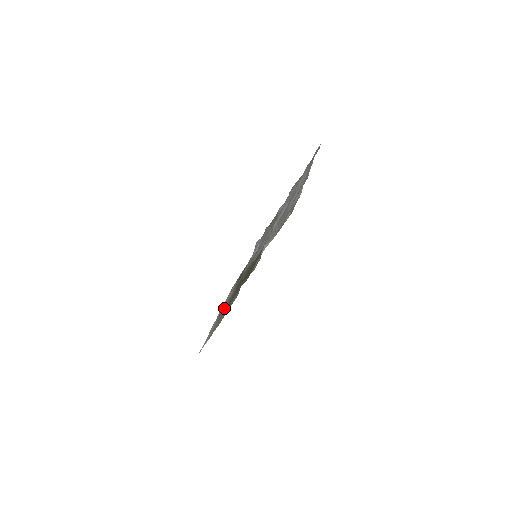
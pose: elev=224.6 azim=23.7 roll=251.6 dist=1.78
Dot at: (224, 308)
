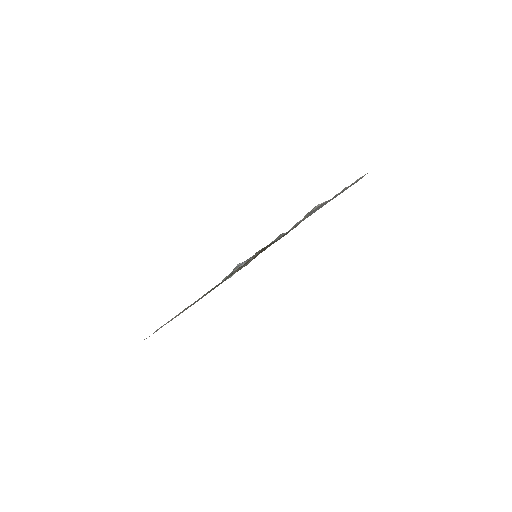
Dot at: occluded
